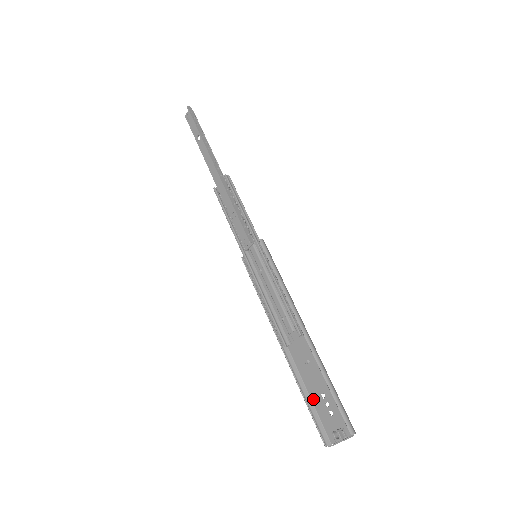
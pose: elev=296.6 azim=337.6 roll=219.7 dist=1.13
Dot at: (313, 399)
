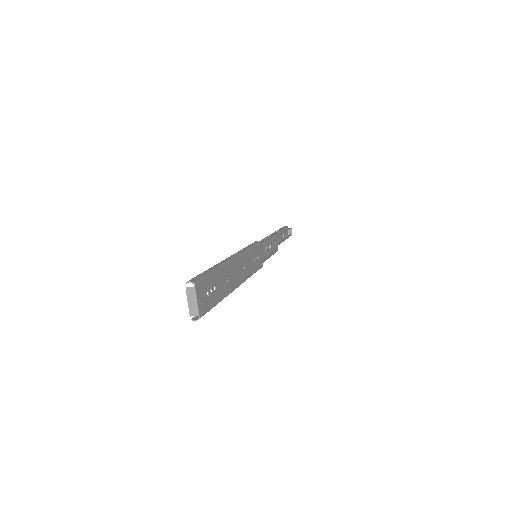
Dot at: (216, 301)
